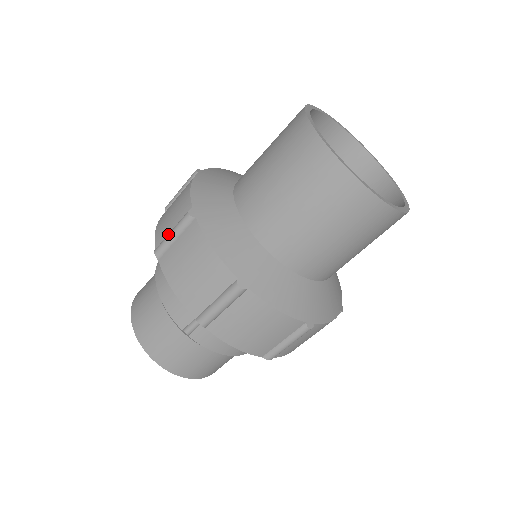
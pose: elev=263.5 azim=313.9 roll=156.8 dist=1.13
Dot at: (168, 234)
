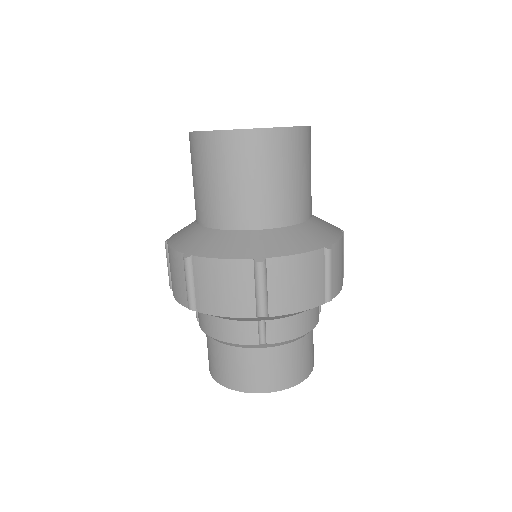
Dot at: (186, 287)
